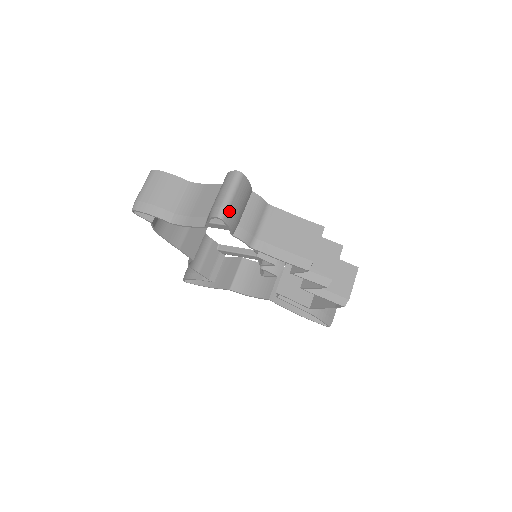
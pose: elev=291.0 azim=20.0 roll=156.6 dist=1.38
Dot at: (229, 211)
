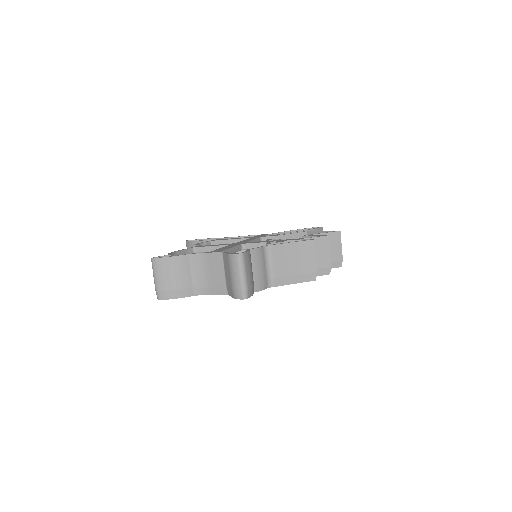
Dot at: (248, 289)
